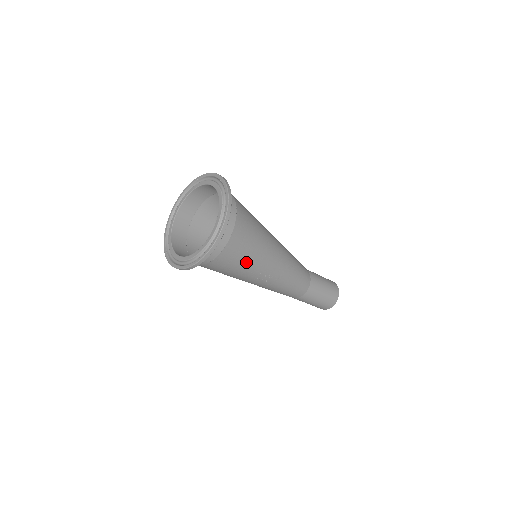
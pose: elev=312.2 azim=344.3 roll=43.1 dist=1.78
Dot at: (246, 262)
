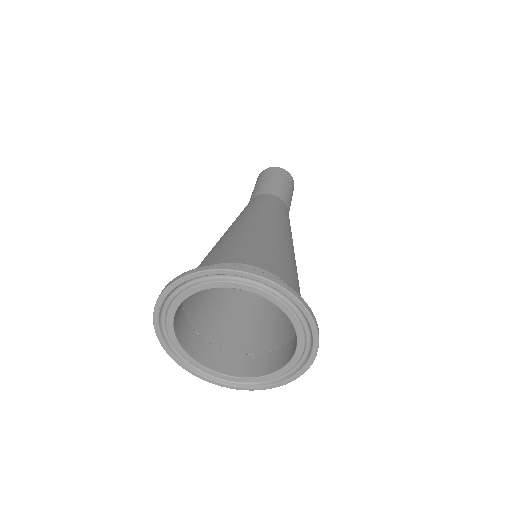
Dot at: occluded
